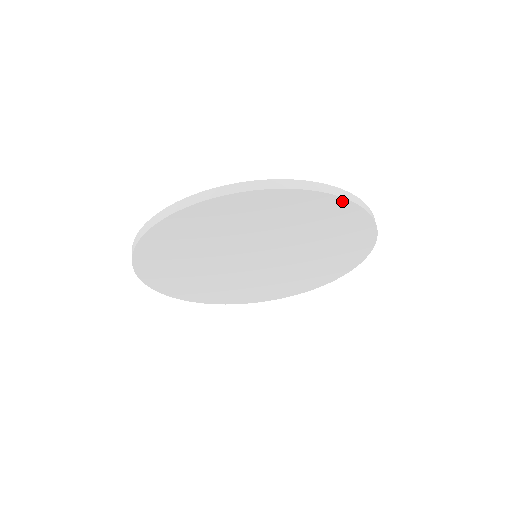
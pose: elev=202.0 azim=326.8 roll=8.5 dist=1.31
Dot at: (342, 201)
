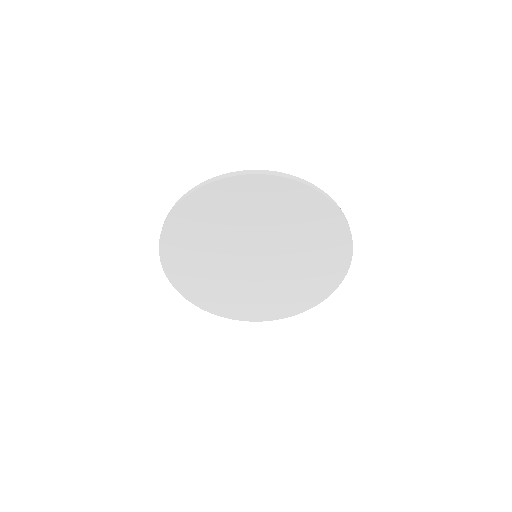
Dot at: (349, 257)
